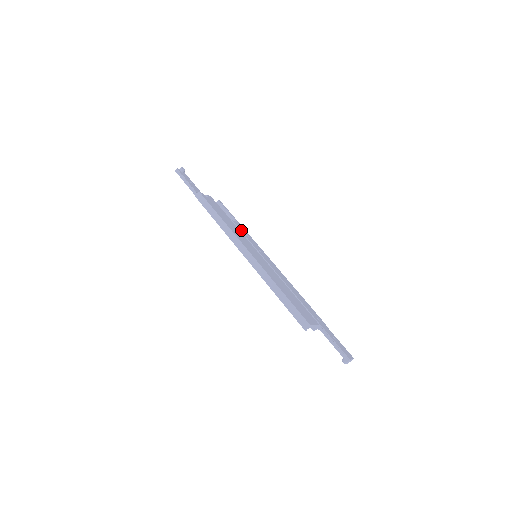
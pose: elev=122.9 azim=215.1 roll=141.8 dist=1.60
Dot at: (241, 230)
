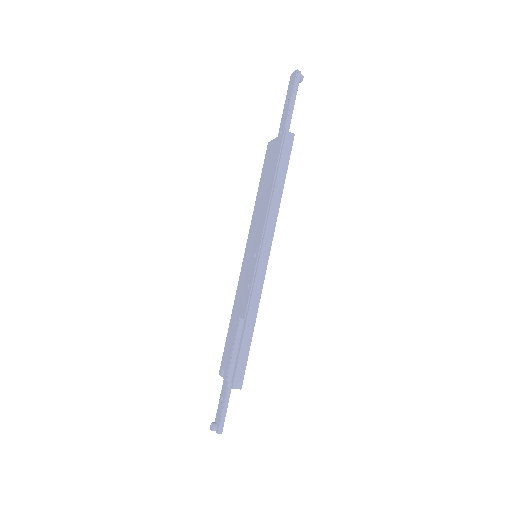
Dot at: occluded
